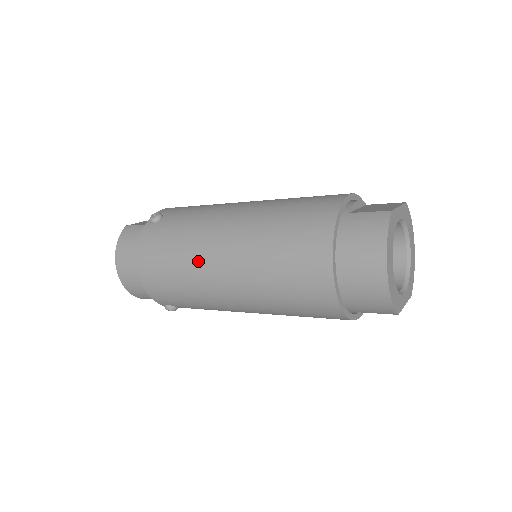
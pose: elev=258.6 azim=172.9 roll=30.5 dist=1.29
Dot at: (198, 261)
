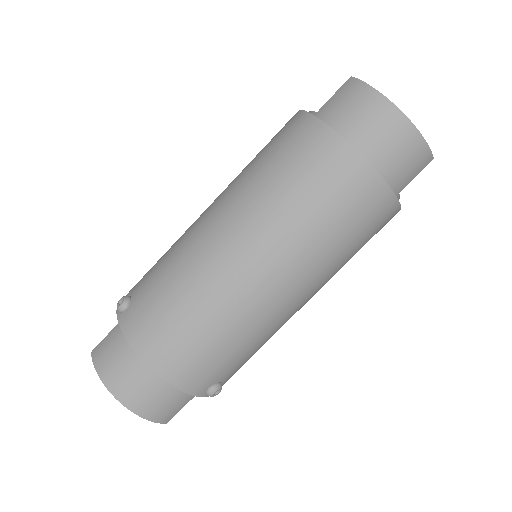
Dot at: (215, 283)
